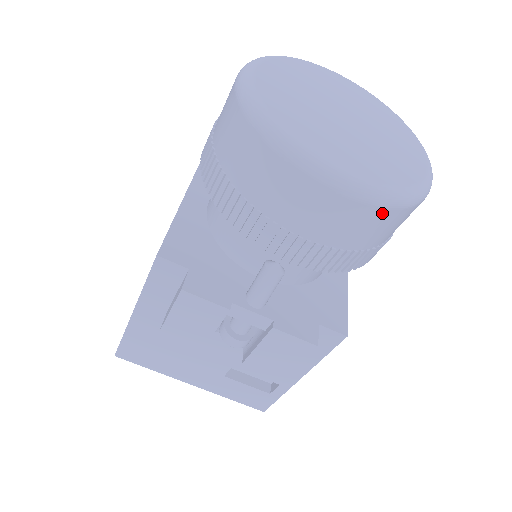
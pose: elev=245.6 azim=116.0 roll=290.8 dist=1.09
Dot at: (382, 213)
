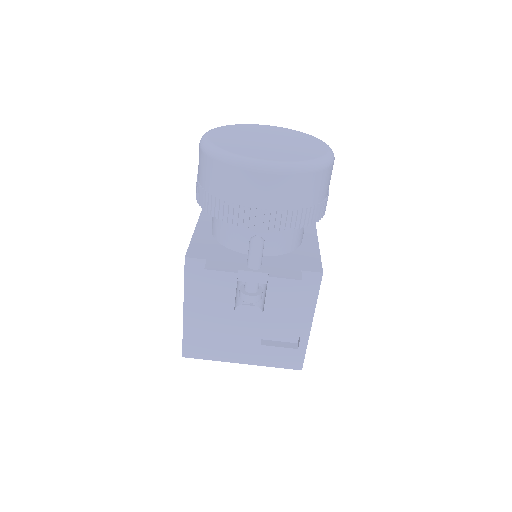
Dot at: (300, 178)
